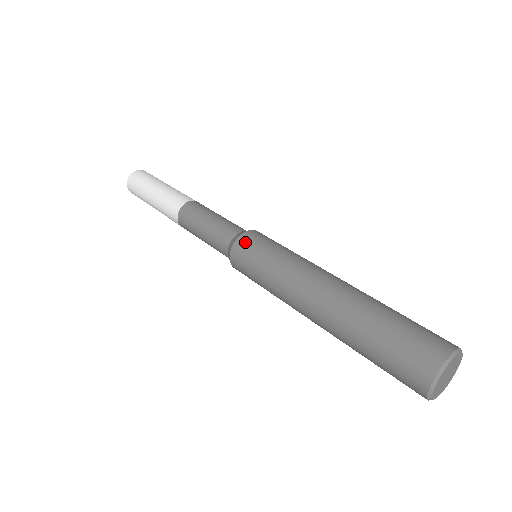
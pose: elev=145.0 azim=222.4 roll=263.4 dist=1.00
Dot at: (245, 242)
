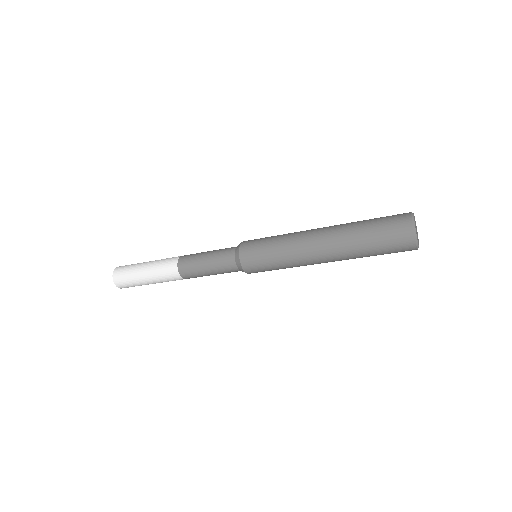
Dot at: (249, 241)
